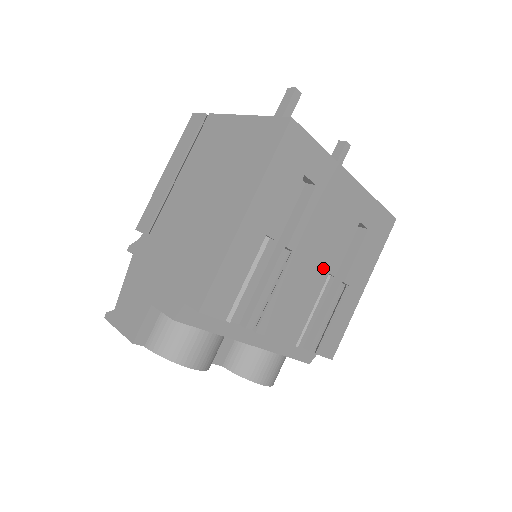
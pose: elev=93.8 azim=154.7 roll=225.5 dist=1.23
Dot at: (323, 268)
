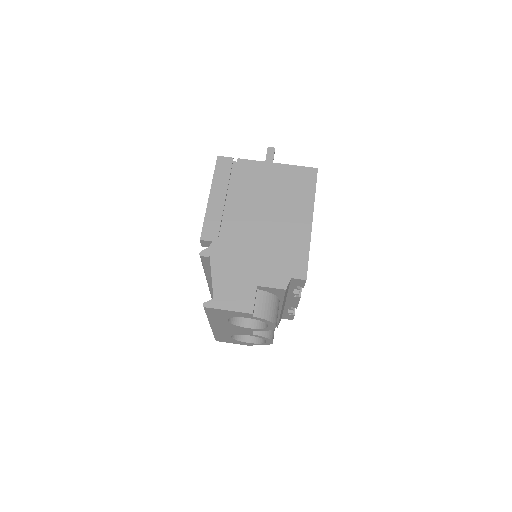
Dot at: occluded
